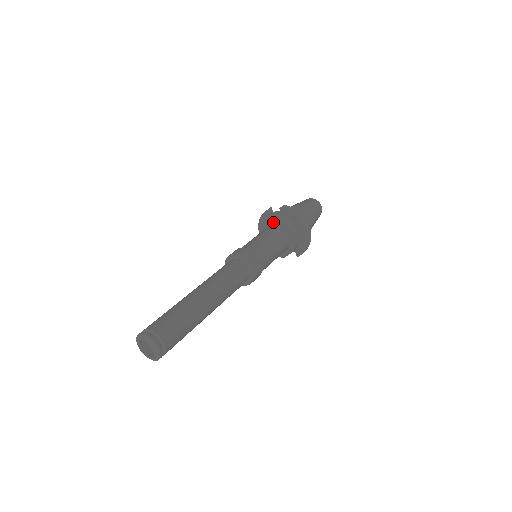
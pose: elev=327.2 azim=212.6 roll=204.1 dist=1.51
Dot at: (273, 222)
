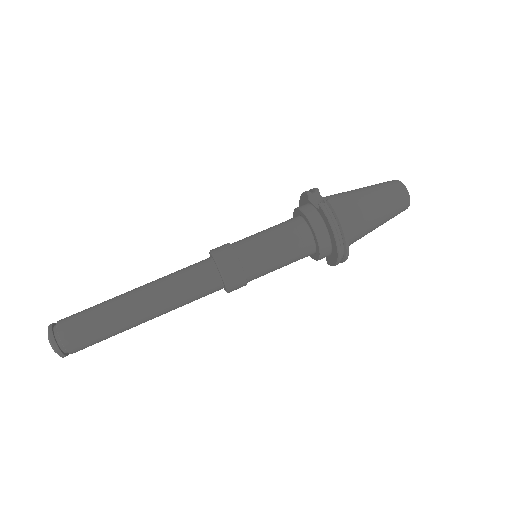
Dot at: (304, 216)
